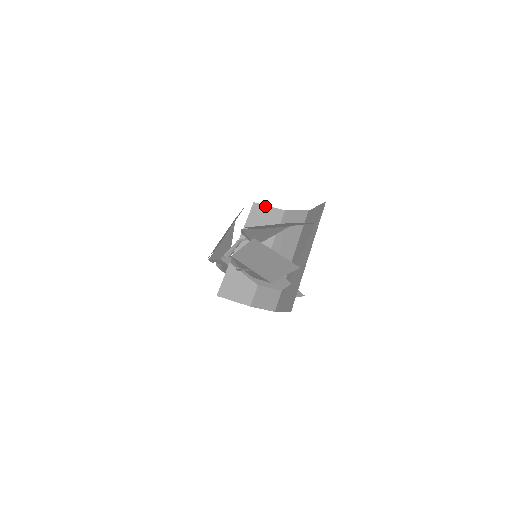
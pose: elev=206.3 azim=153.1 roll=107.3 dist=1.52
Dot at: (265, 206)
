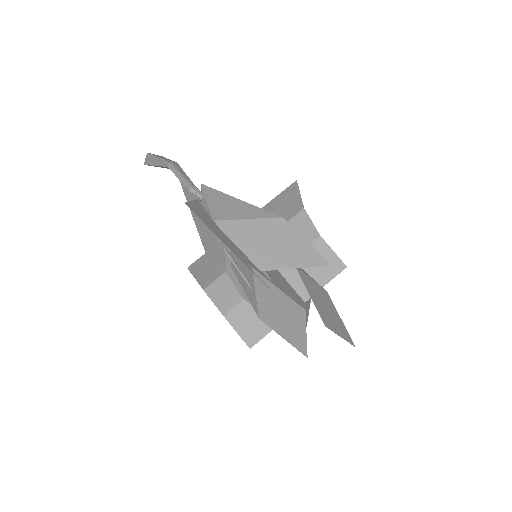
Dot at: (299, 192)
